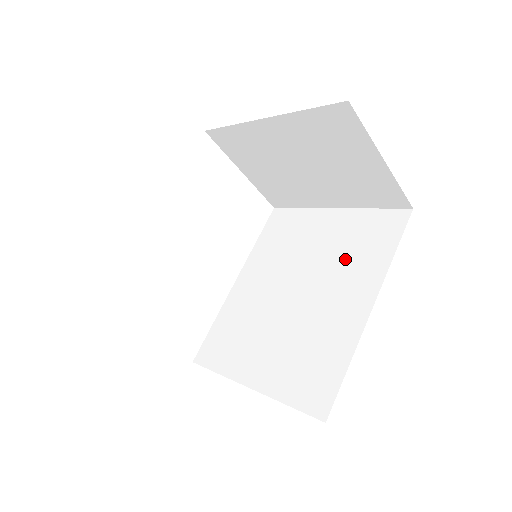
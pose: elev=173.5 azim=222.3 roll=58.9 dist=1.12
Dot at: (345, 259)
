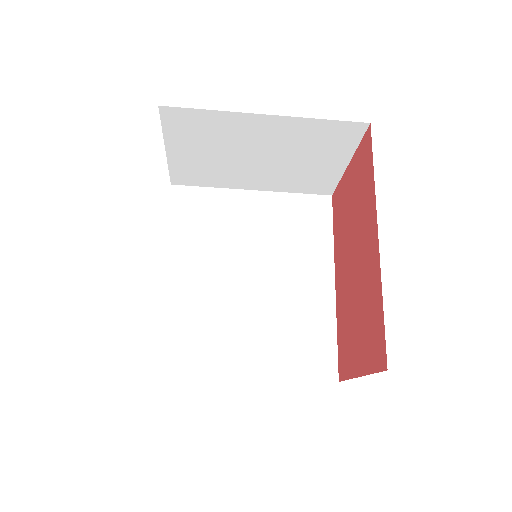
Dot at: (290, 242)
